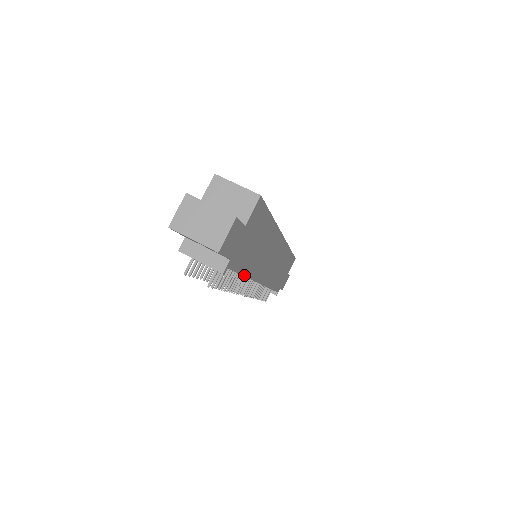
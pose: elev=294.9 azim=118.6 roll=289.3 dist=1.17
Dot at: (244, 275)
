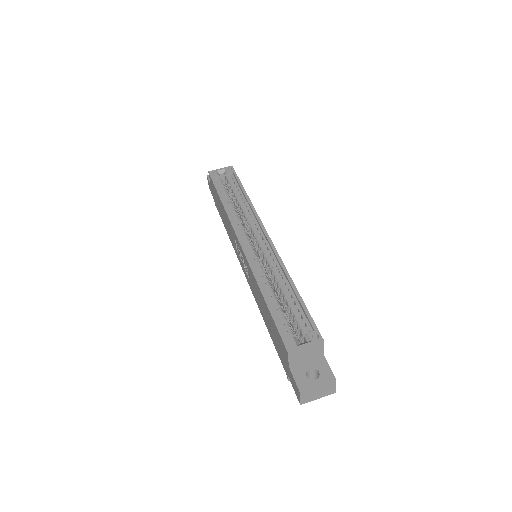
Dot at: occluded
